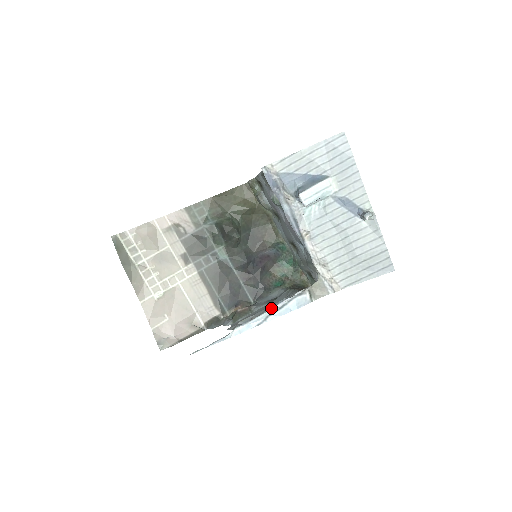
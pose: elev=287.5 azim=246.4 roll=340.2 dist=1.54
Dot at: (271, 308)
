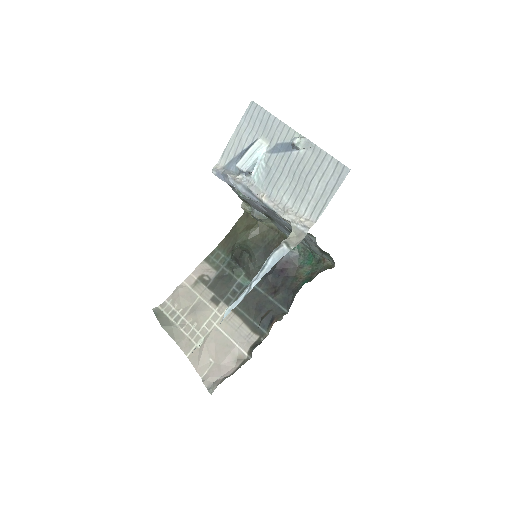
Dot at: (255, 276)
